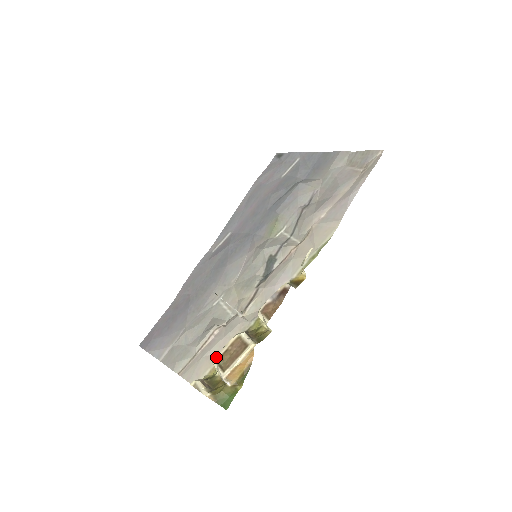
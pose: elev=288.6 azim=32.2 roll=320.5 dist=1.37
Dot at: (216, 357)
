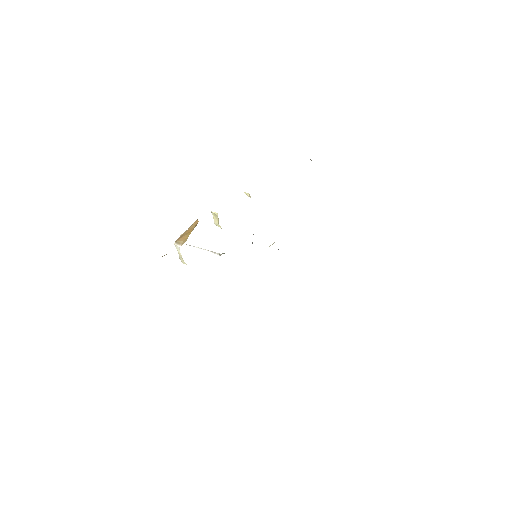
Dot at: occluded
